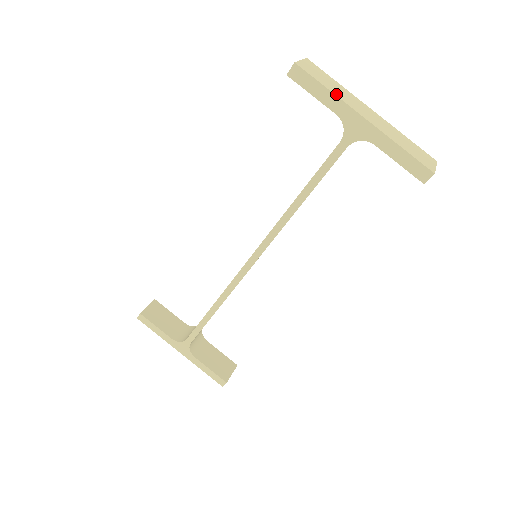
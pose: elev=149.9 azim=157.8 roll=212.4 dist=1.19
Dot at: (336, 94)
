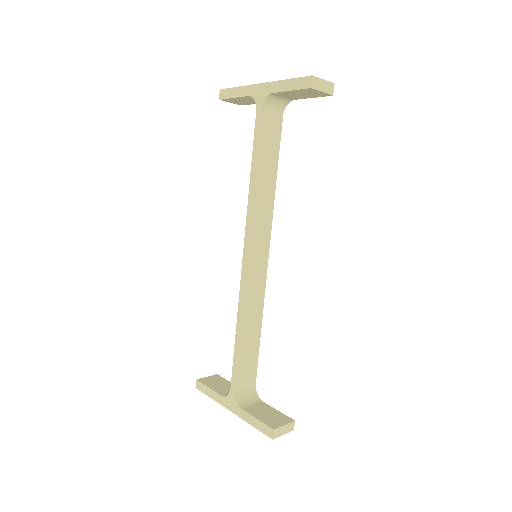
Dot at: (245, 87)
